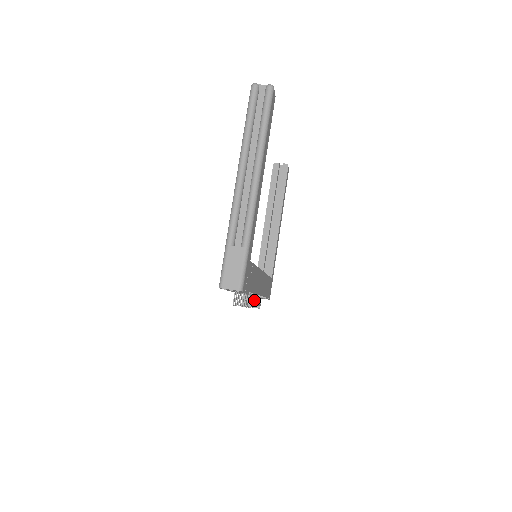
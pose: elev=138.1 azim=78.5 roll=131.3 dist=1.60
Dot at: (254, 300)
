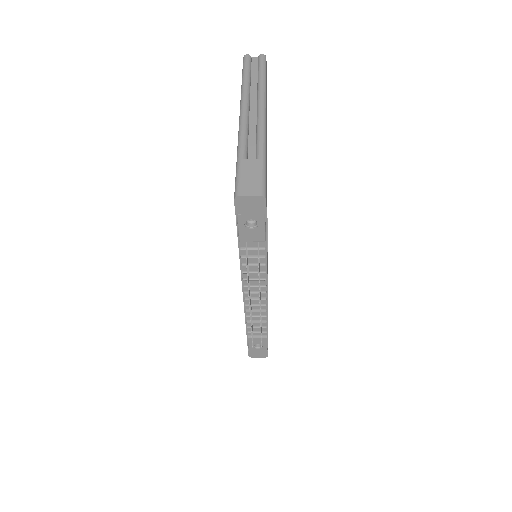
Dot at: occluded
